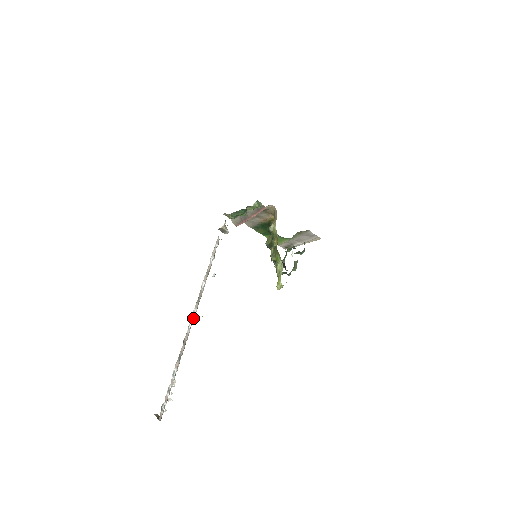
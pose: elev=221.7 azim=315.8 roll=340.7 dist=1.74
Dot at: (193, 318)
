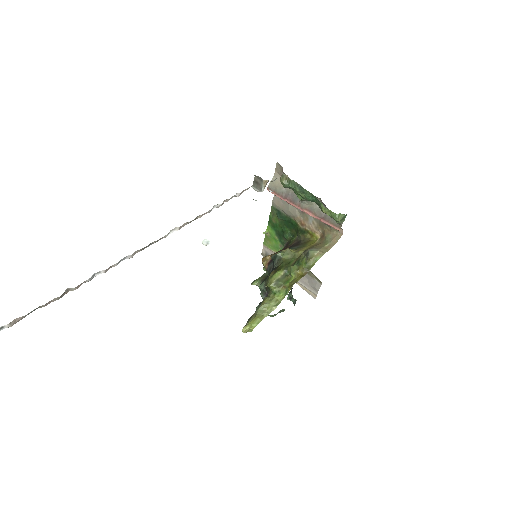
Dot at: (114, 265)
